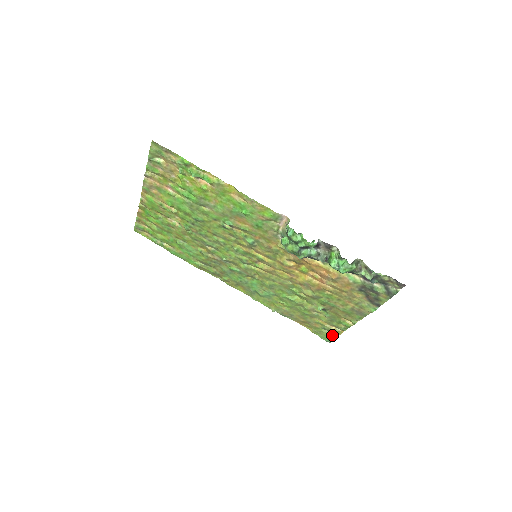
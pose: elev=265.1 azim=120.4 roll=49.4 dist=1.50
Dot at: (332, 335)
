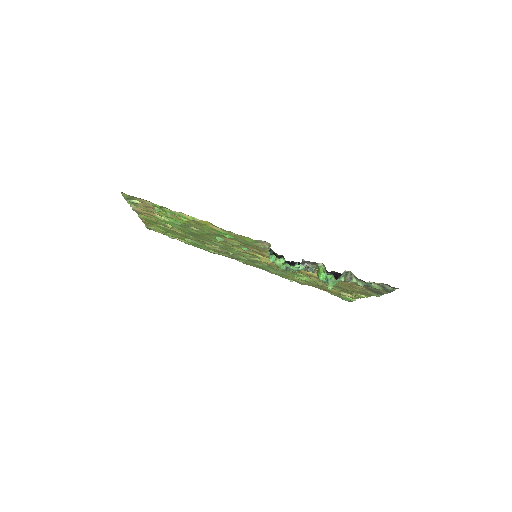
Dot at: (350, 299)
